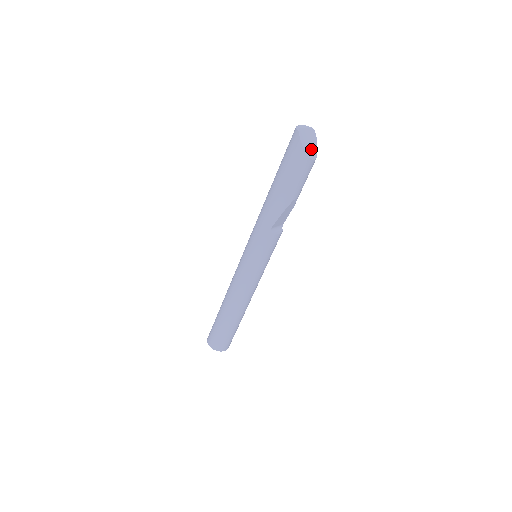
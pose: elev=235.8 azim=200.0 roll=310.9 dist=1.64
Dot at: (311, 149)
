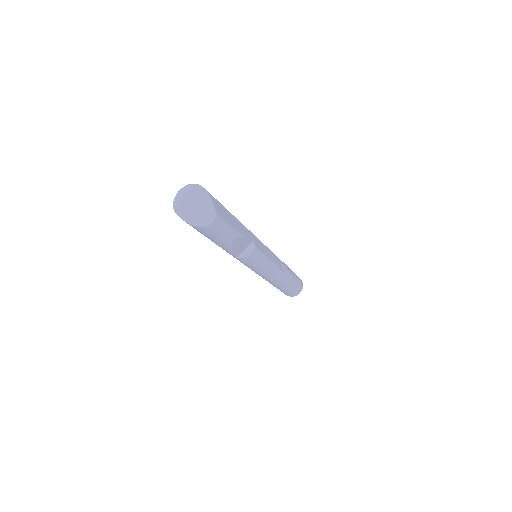
Dot at: (203, 213)
